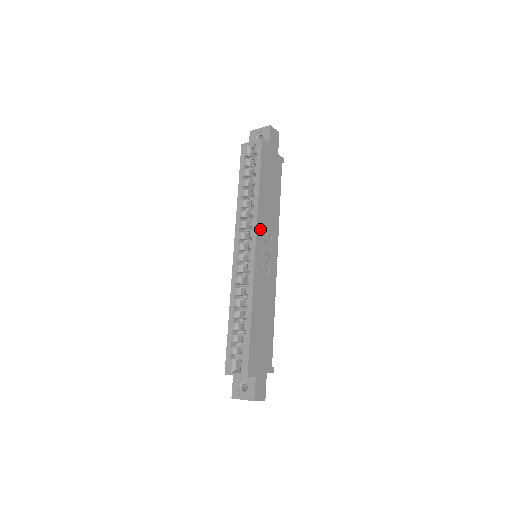
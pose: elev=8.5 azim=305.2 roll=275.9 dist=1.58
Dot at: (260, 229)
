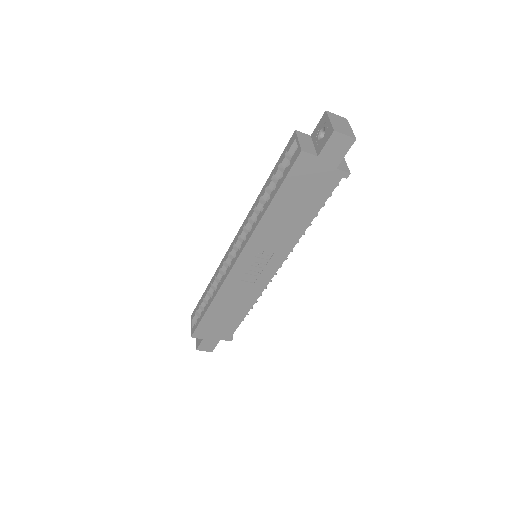
Dot at: (253, 246)
